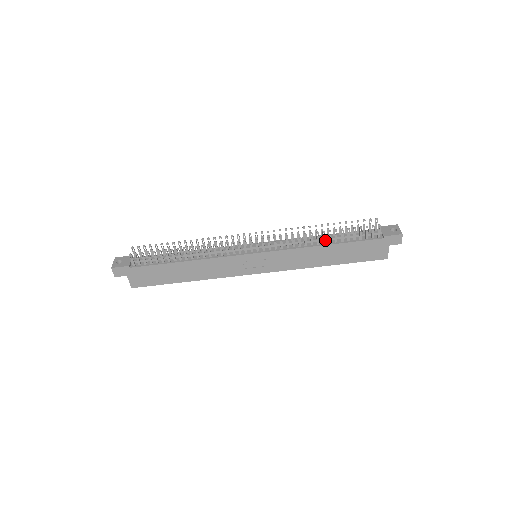
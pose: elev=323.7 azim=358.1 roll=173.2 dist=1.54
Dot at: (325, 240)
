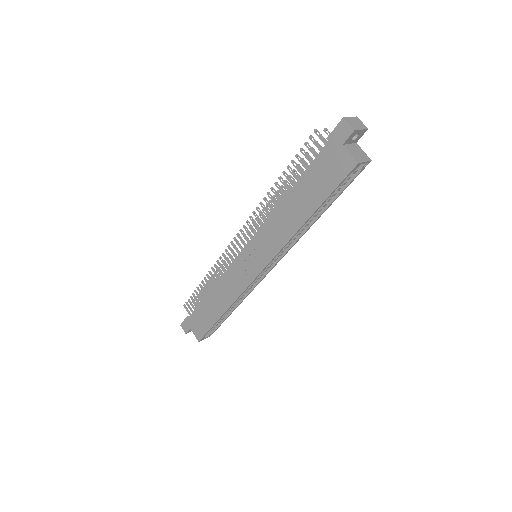
Dot at: occluded
